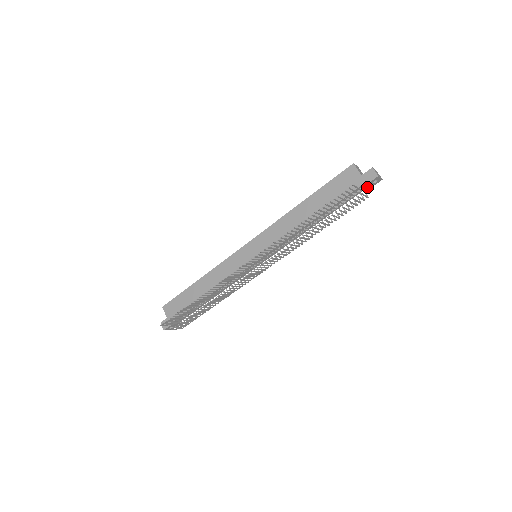
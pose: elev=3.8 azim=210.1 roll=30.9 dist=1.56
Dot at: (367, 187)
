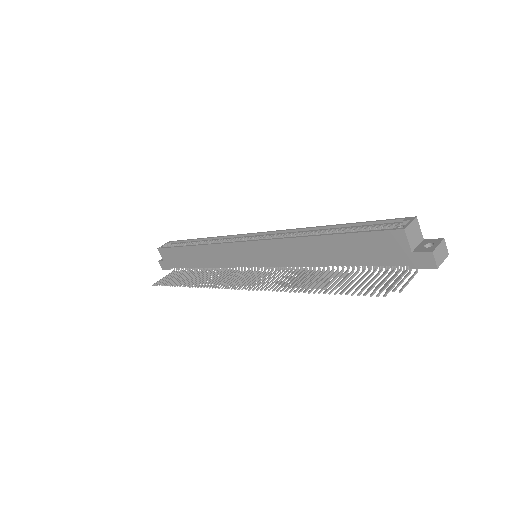
Dot at: occluded
